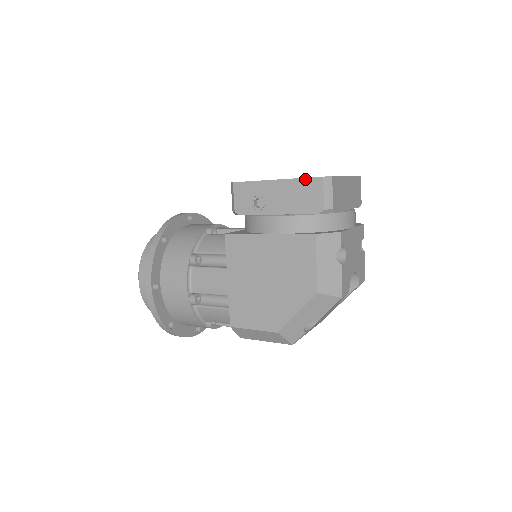
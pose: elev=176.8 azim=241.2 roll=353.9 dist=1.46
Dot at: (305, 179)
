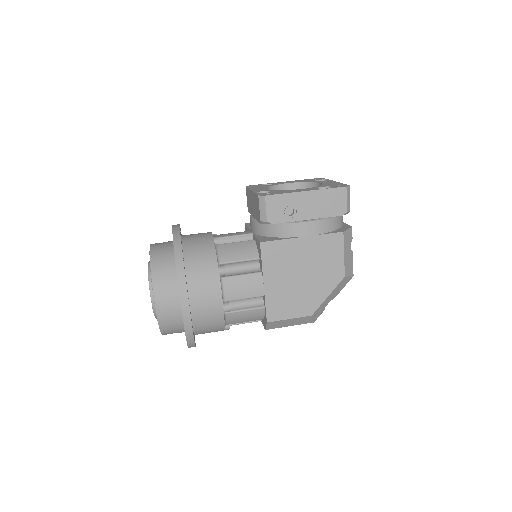
Dot at: (332, 189)
